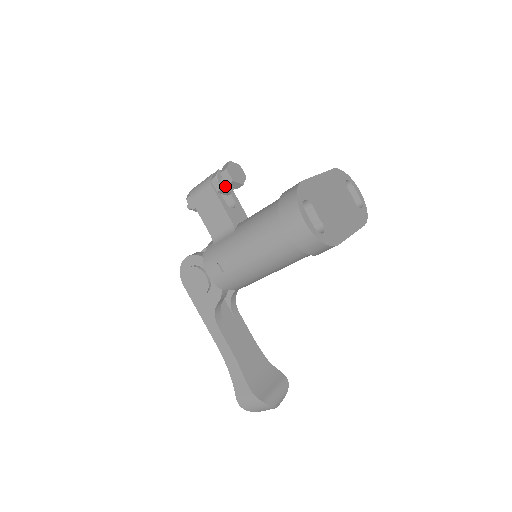
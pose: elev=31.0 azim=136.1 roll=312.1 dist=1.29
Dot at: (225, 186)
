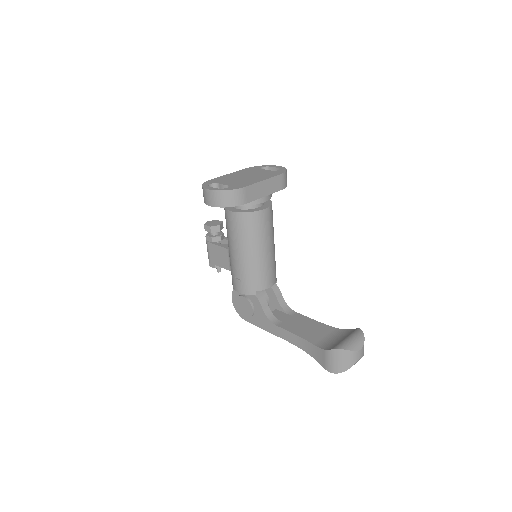
Dot at: (214, 236)
